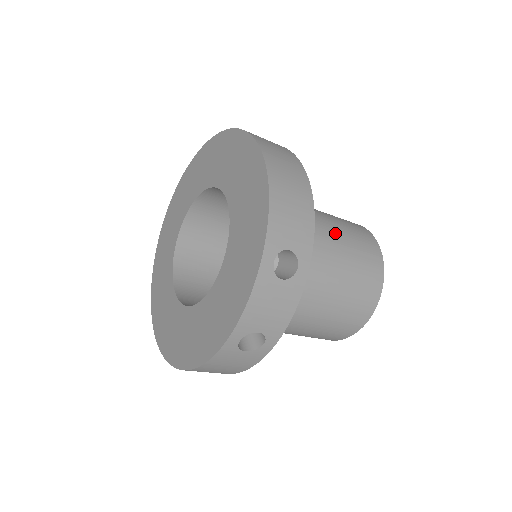
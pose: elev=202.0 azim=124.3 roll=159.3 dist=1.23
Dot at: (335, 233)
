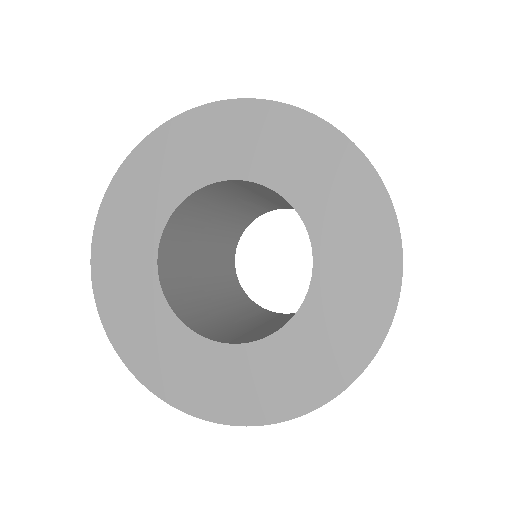
Dot at: occluded
